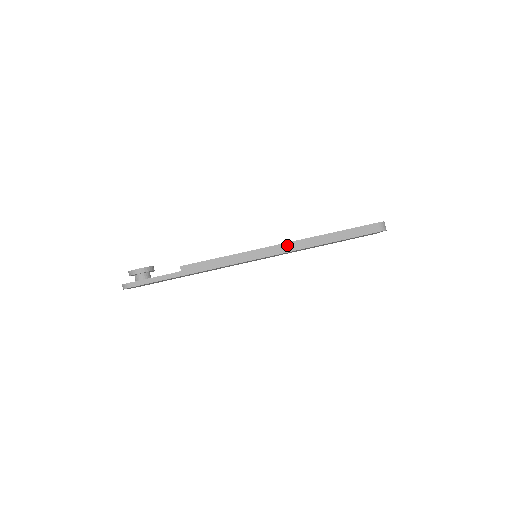
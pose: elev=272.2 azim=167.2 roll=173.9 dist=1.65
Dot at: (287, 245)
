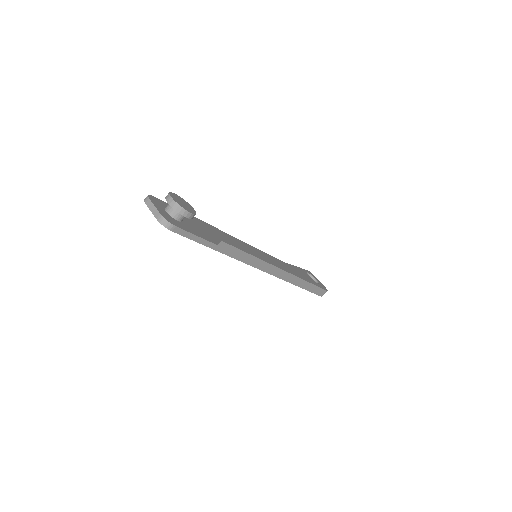
Dot at: (285, 273)
